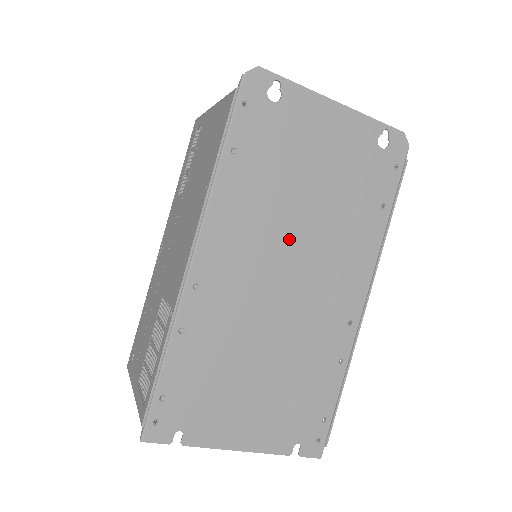
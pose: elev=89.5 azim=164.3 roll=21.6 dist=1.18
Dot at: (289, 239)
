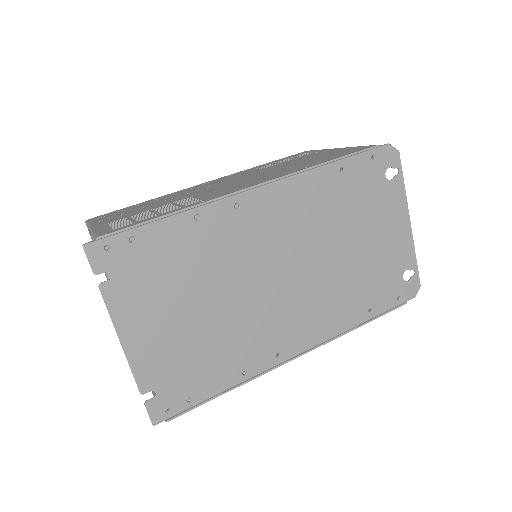
Dot at: (310, 255)
